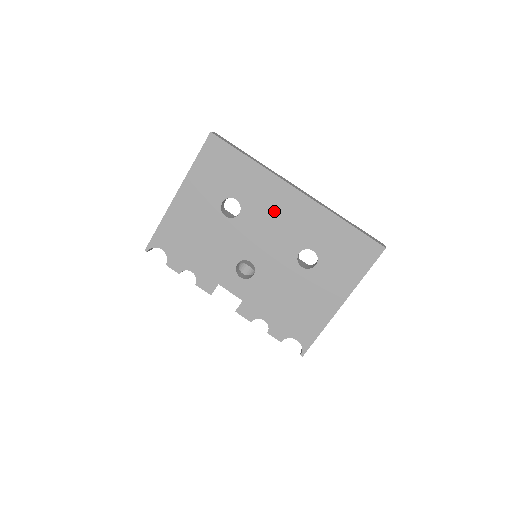
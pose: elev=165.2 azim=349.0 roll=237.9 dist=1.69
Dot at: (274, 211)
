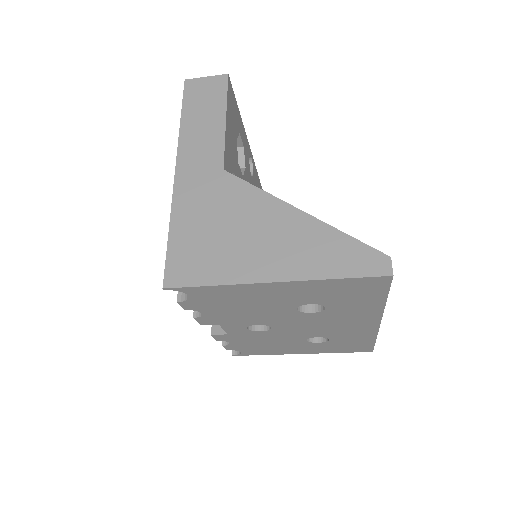
Dot at: (342, 322)
